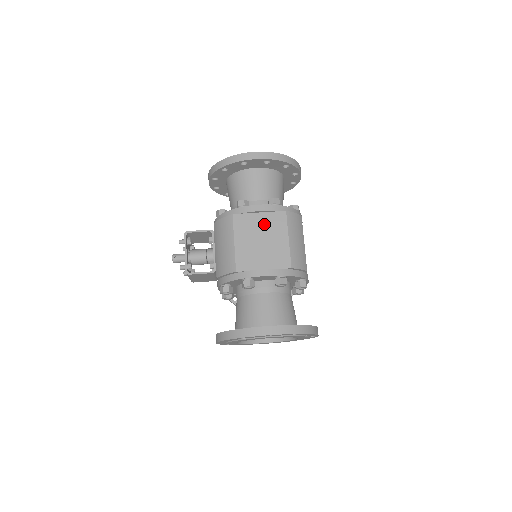
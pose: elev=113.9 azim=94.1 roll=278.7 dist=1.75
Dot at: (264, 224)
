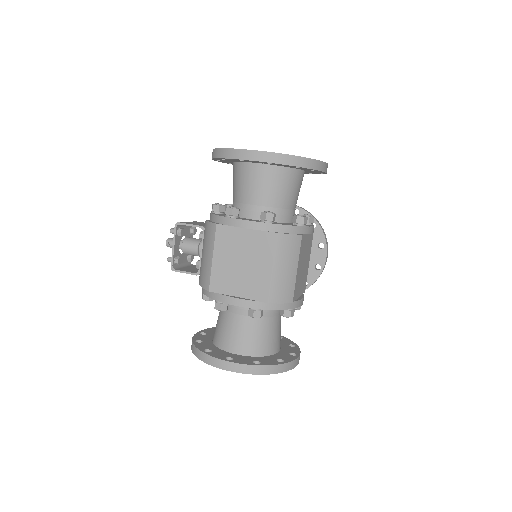
Dot at: (248, 244)
